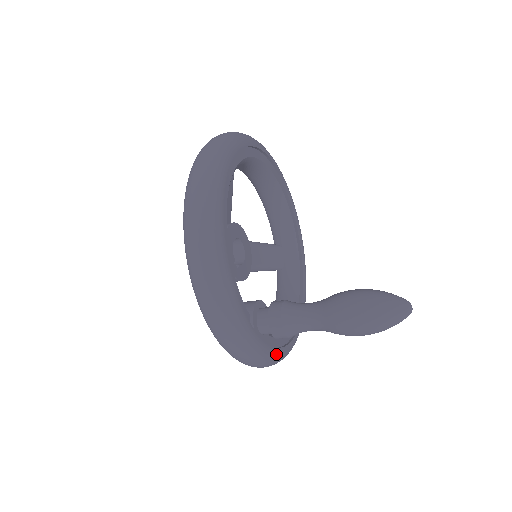
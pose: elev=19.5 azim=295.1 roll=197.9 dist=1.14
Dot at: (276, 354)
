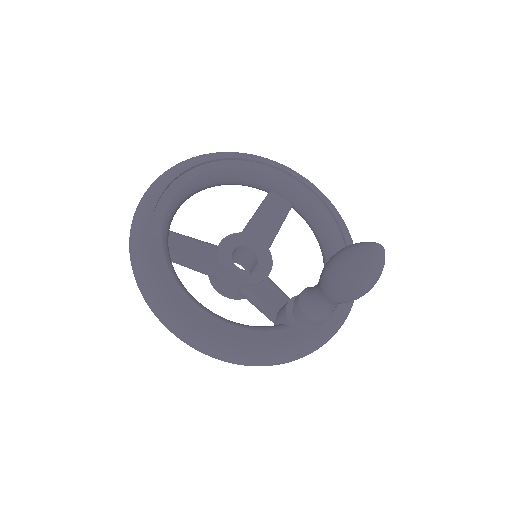
Dot at: (343, 308)
